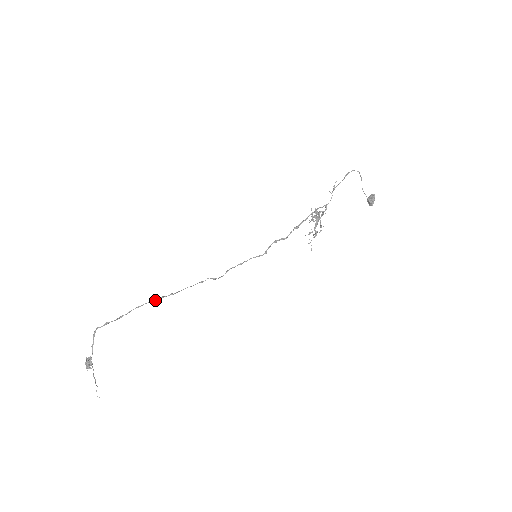
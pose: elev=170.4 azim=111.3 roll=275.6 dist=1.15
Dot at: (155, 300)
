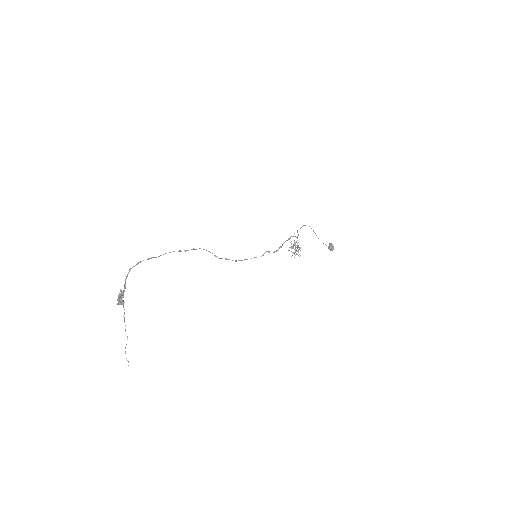
Dot at: (179, 251)
